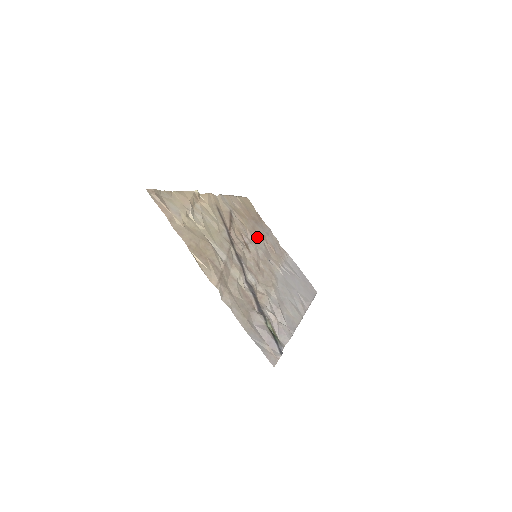
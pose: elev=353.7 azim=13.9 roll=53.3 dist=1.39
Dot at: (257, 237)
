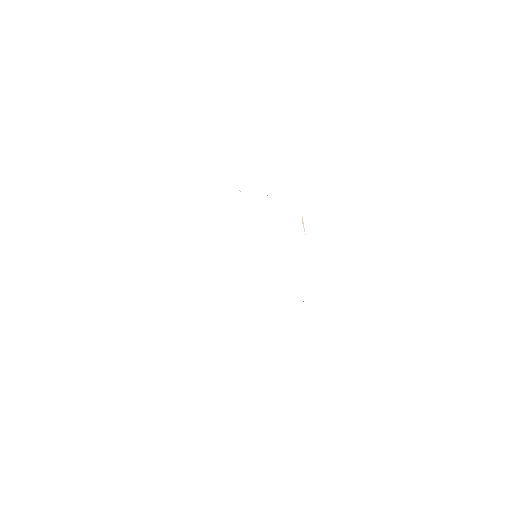
Dot at: occluded
